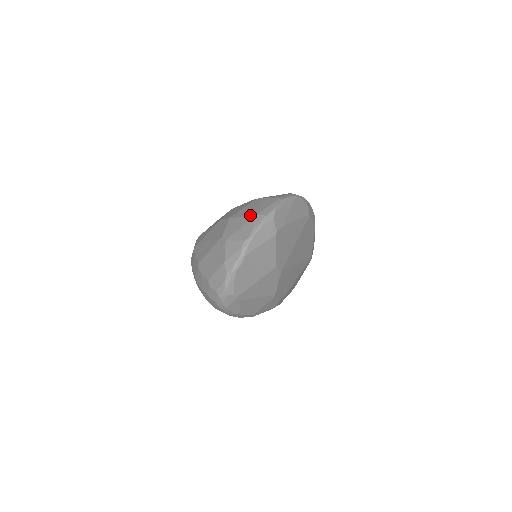
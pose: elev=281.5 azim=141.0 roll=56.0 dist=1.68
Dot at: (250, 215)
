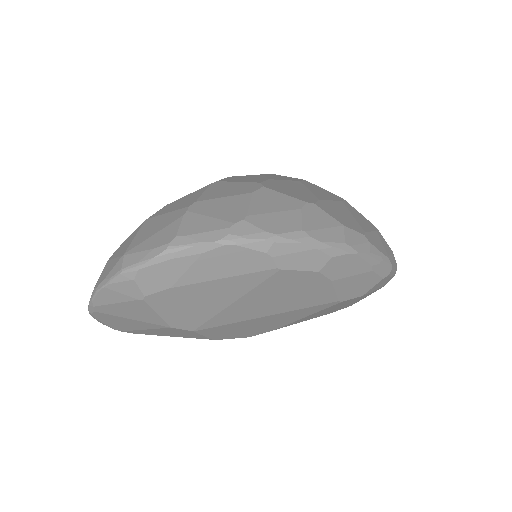
Dot at: (127, 247)
